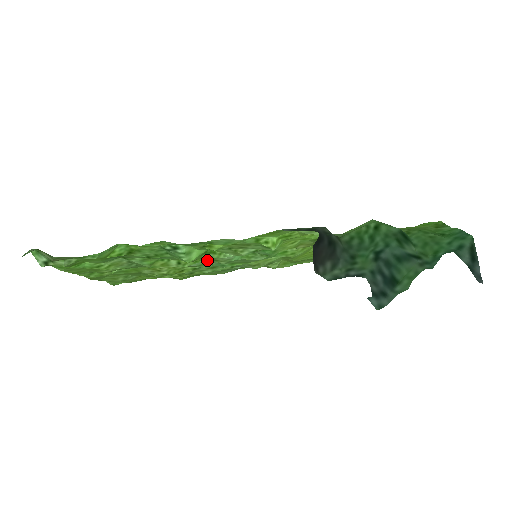
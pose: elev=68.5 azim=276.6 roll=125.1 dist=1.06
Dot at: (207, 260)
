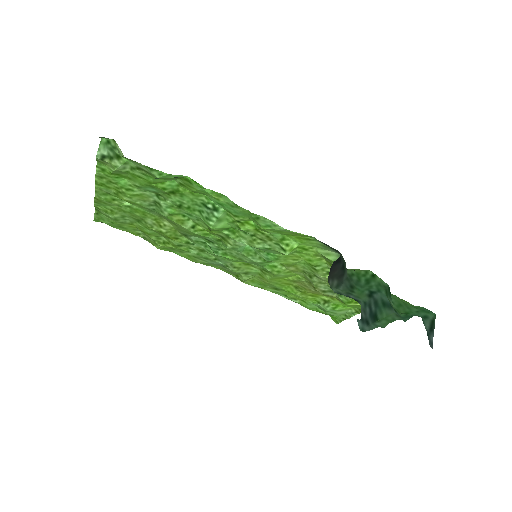
Dot at: (214, 238)
